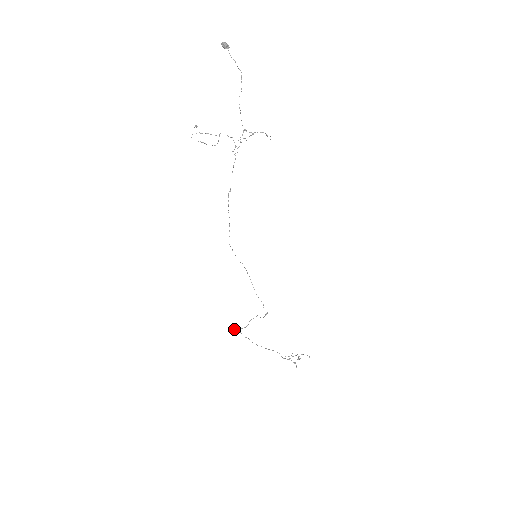
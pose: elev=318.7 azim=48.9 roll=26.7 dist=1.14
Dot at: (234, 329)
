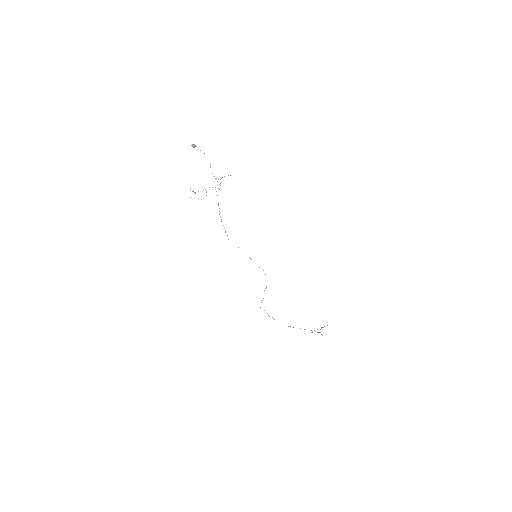
Dot at: occluded
